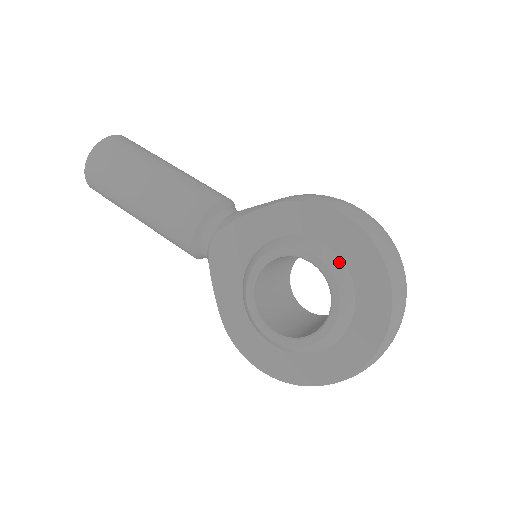
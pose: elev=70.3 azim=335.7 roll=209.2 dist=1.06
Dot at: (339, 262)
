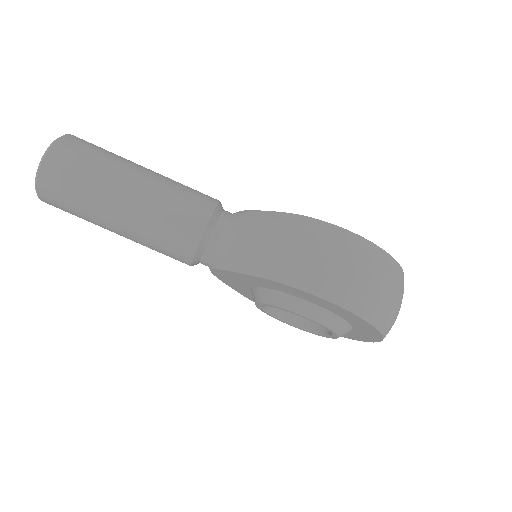
Dot at: (333, 318)
